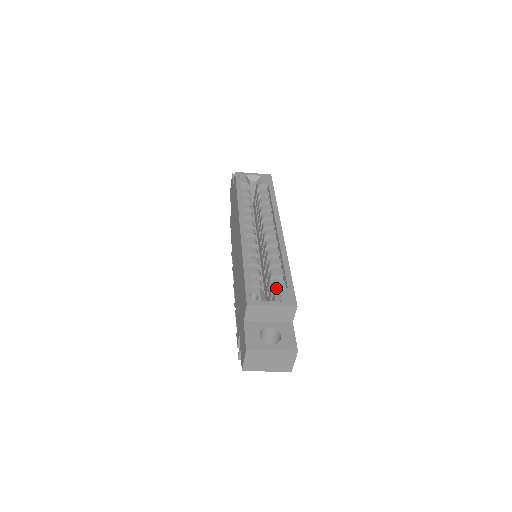
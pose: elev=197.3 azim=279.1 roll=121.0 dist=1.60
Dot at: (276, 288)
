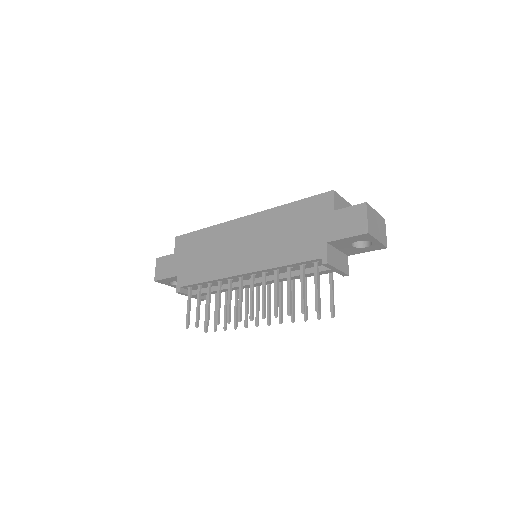
Dot at: occluded
